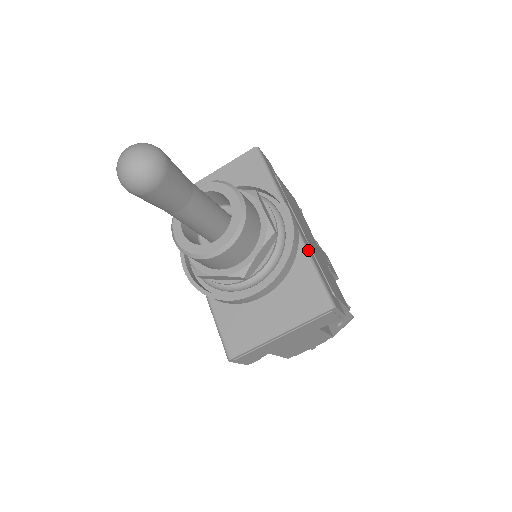
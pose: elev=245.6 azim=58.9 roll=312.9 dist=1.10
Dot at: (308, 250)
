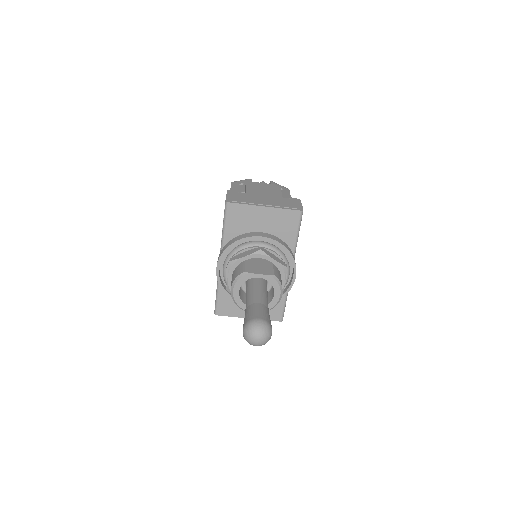
Dot at: occluded
